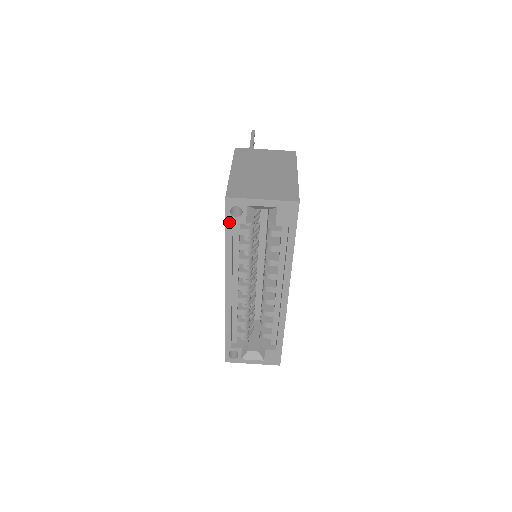
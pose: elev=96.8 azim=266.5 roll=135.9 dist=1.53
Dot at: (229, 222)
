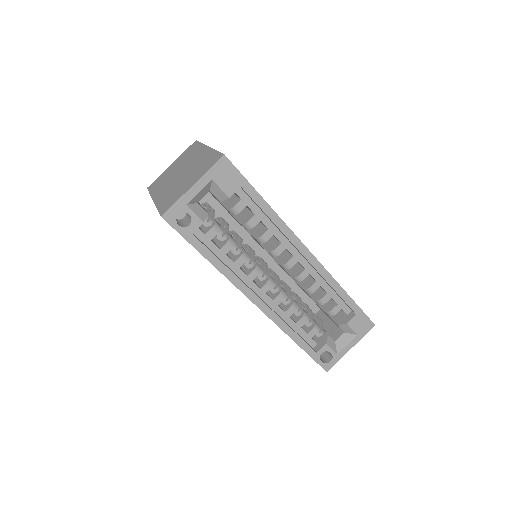
Dot at: (188, 236)
